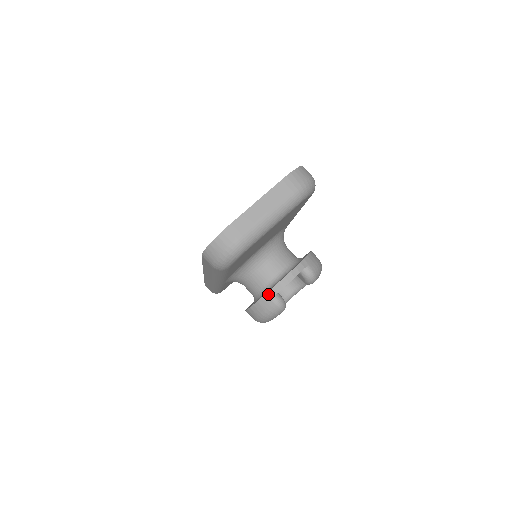
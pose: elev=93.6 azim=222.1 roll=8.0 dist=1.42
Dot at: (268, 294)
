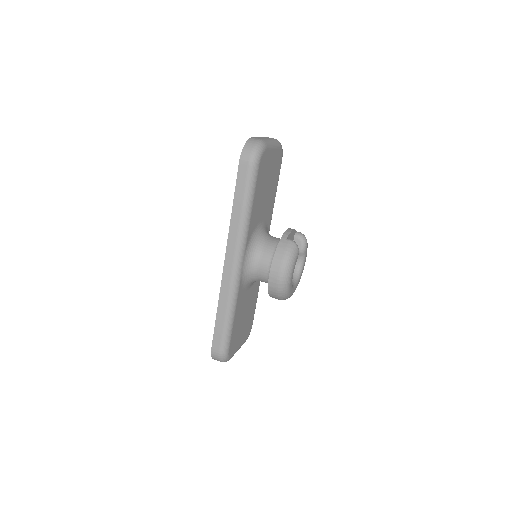
Dot at: (282, 238)
